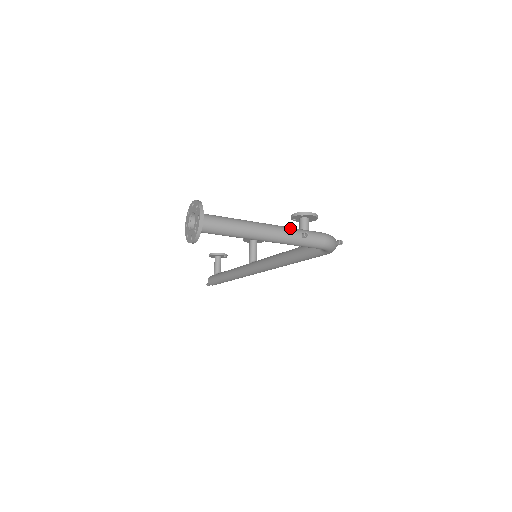
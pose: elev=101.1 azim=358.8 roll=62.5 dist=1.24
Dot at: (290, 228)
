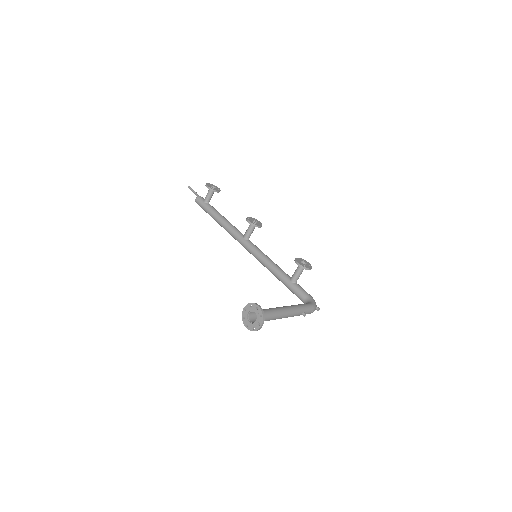
Dot at: (299, 310)
